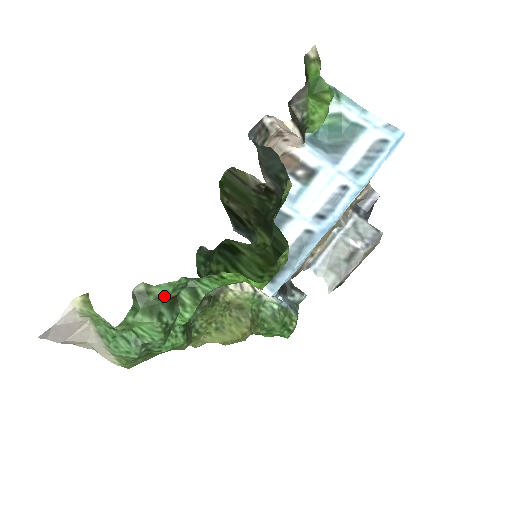
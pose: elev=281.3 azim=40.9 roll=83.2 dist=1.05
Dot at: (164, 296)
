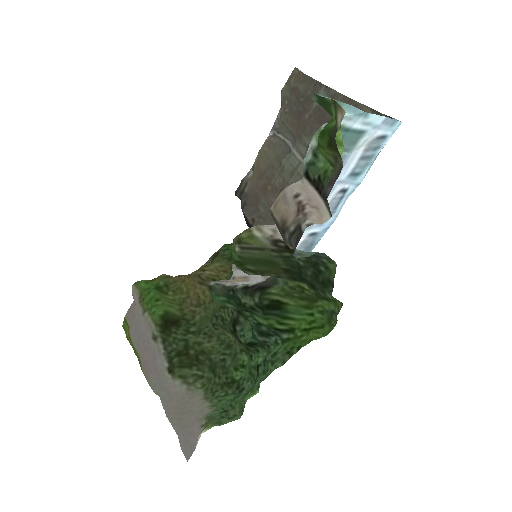
Dot at: (258, 380)
